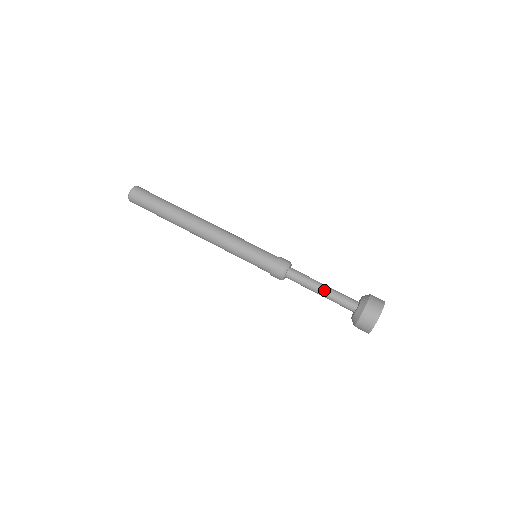
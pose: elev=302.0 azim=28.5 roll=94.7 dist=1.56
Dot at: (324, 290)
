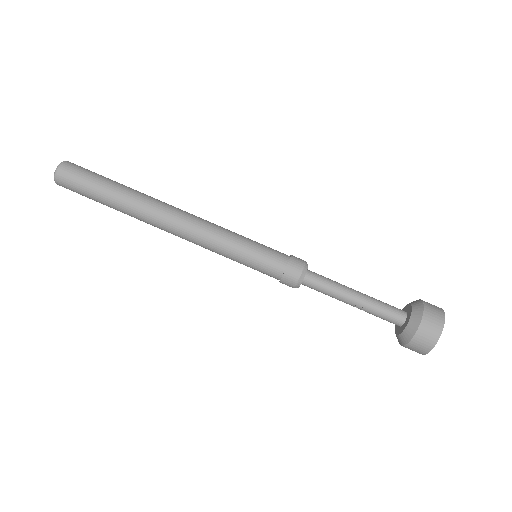
Dot at: (359, 298)
